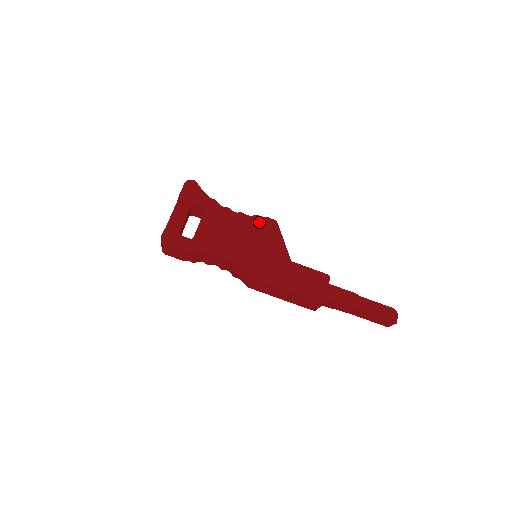
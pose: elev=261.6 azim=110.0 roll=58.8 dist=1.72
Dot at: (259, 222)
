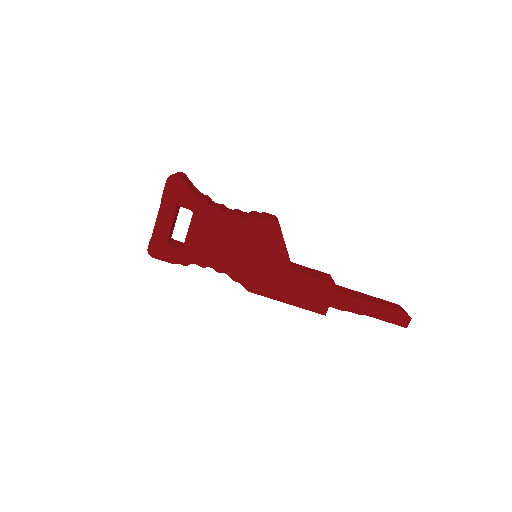
Dot at: (257, 225)
